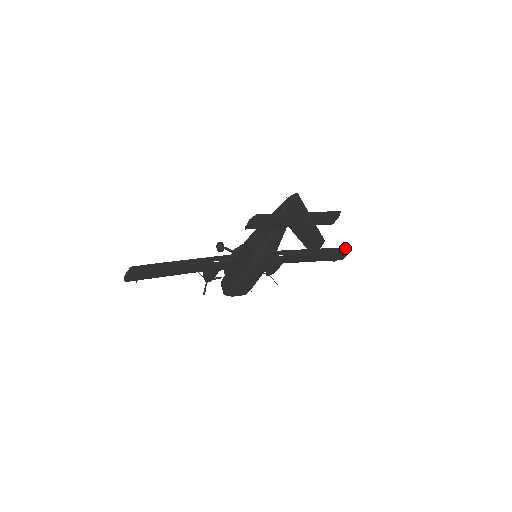
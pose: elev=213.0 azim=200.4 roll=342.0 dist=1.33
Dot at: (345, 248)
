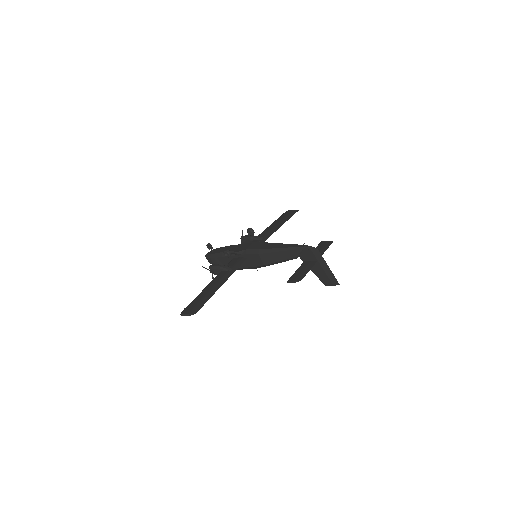
Dot at: occluded
